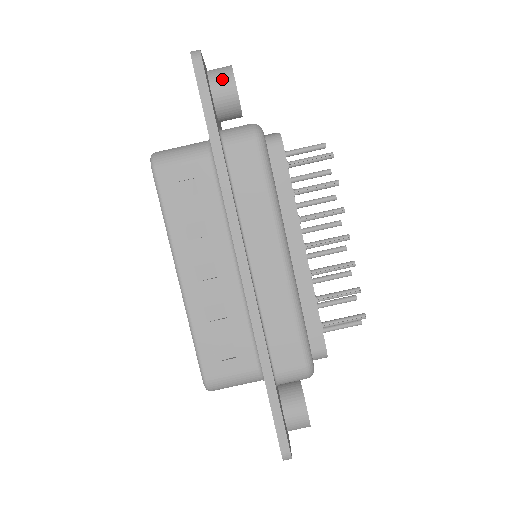
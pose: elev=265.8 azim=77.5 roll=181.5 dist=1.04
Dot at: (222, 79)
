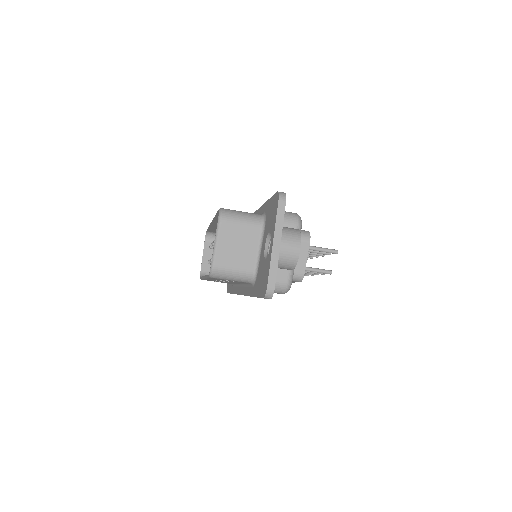
Dot at: (284, 267)
